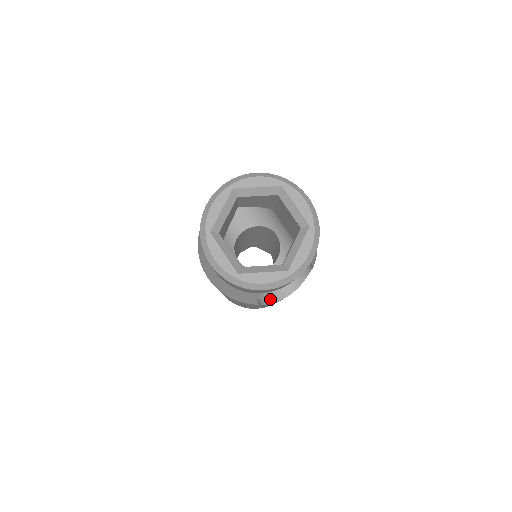
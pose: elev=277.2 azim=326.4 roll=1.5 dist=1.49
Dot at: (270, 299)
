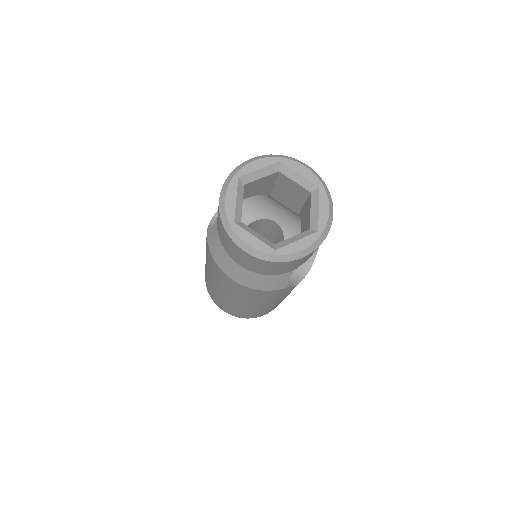
Dot at: (293, 281)
